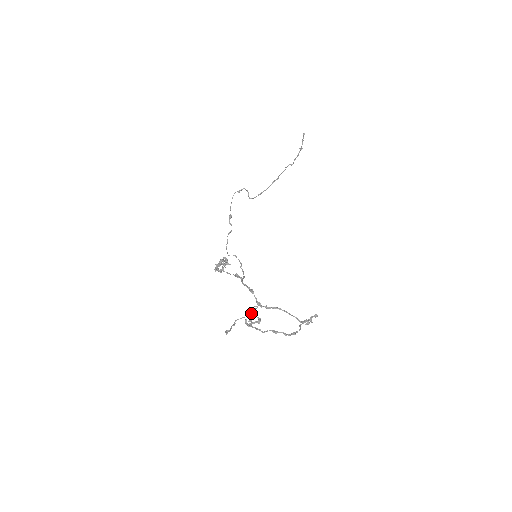
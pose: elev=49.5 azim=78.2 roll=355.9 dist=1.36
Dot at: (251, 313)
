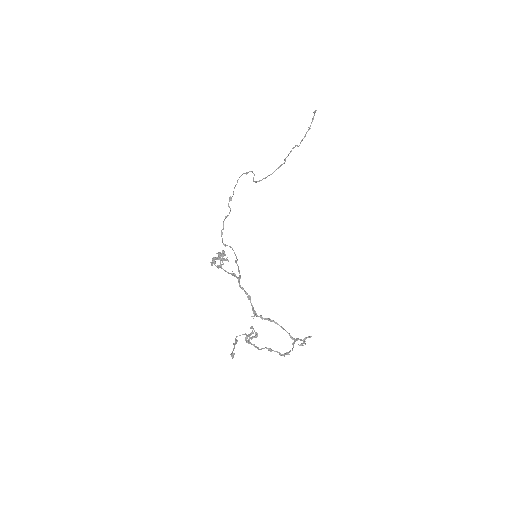
Dot at: (252, 330)
